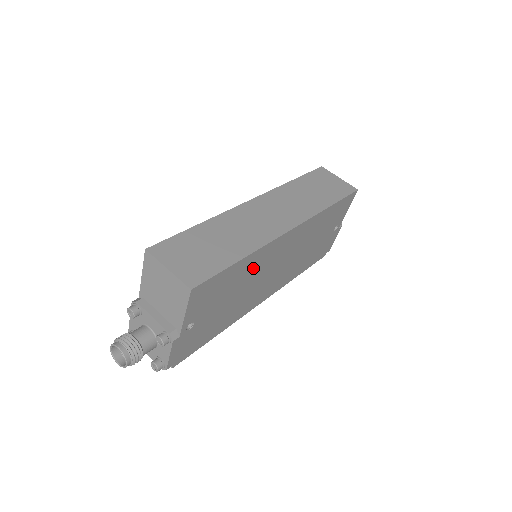
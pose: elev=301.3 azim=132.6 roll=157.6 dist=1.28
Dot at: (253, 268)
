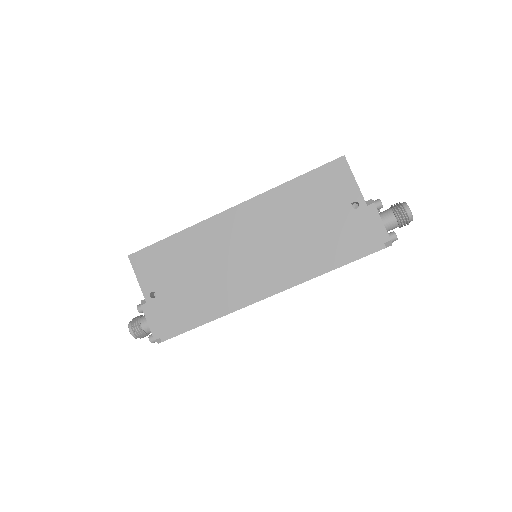
Dot at: (201, 247)
